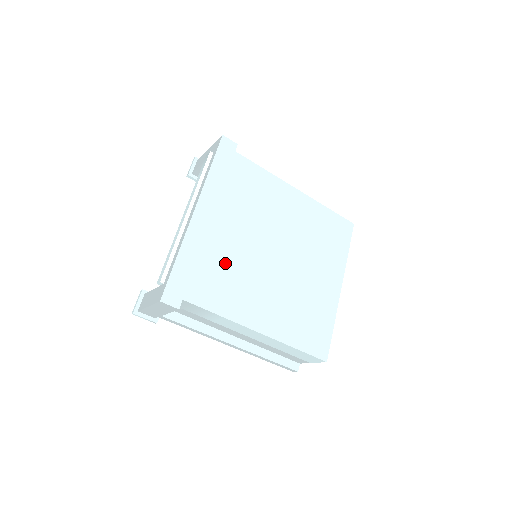
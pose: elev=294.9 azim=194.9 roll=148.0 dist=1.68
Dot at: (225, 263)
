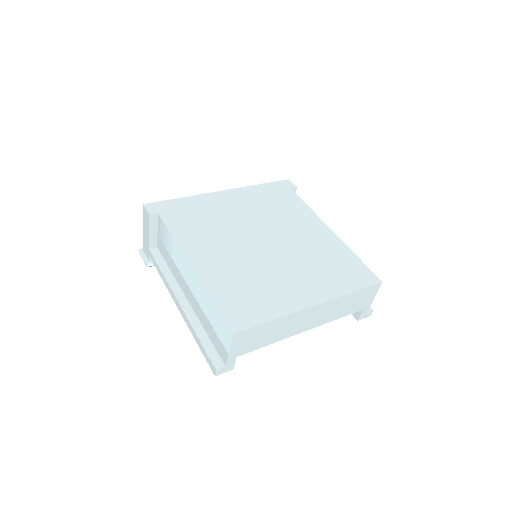
Dot at: (213, 220)
